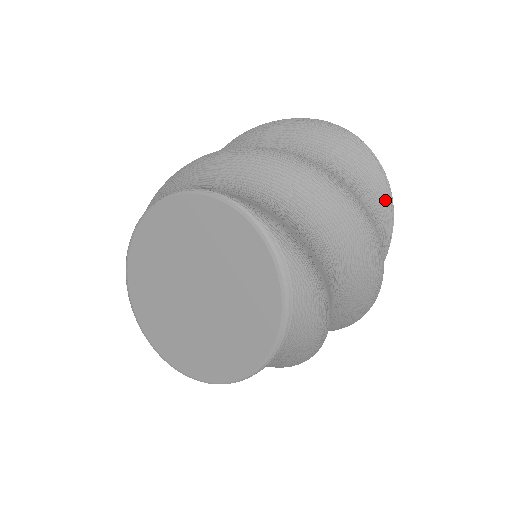
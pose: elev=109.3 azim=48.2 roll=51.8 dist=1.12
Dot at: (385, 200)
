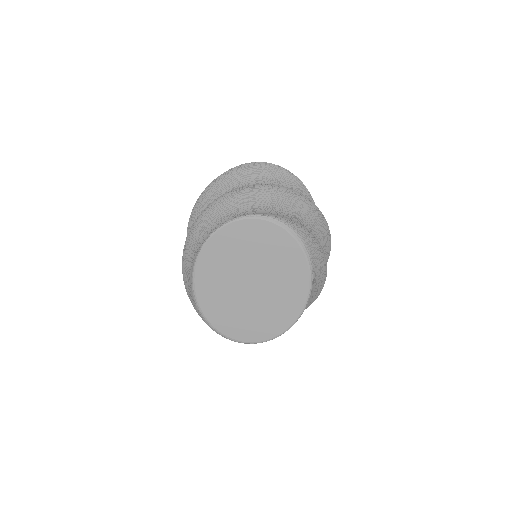
Dot at: (302, 188)
